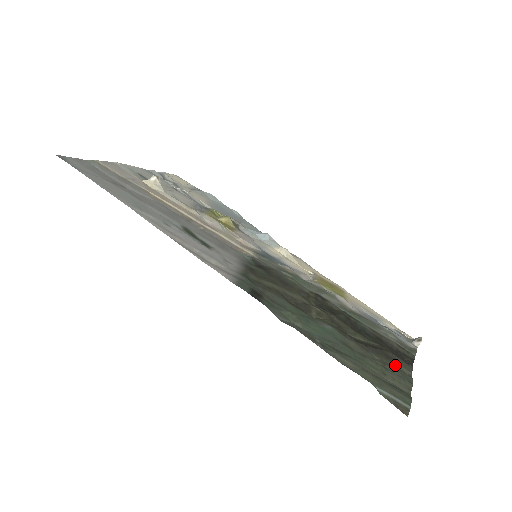
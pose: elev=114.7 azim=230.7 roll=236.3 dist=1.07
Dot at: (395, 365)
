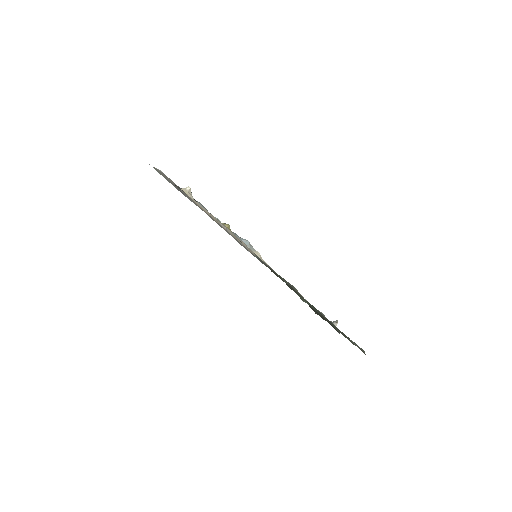
Dot at: occluded
